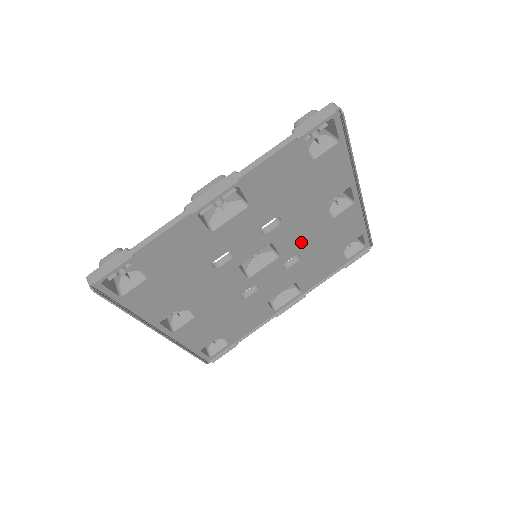
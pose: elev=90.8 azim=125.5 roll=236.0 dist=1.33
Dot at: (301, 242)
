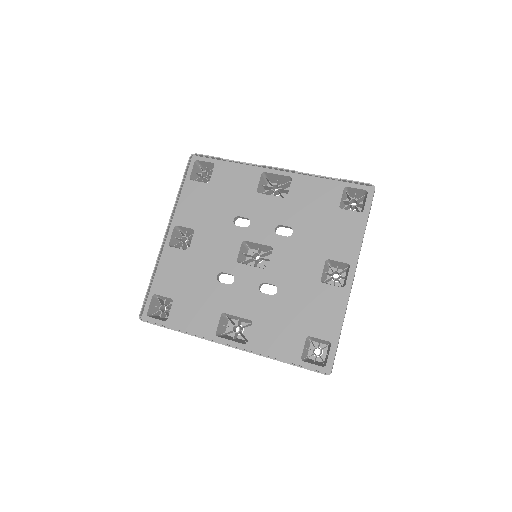
Dot at: (287, 276)
